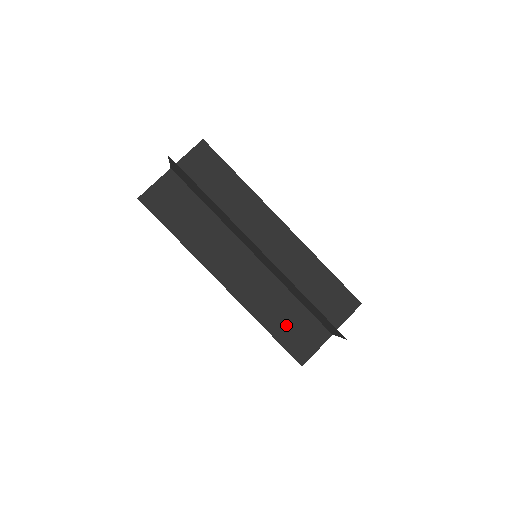
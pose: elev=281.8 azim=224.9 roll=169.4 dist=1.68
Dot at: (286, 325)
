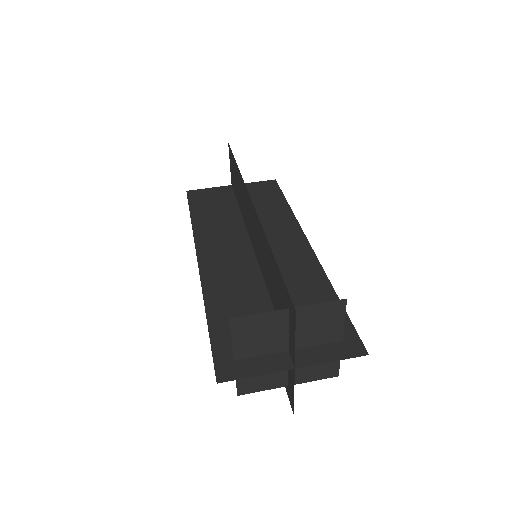
Dot at: occluded
